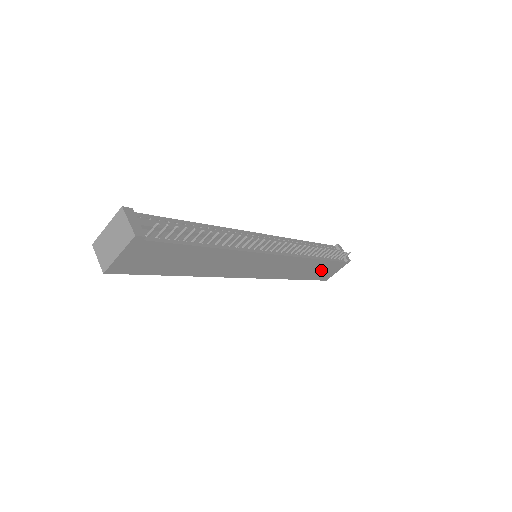
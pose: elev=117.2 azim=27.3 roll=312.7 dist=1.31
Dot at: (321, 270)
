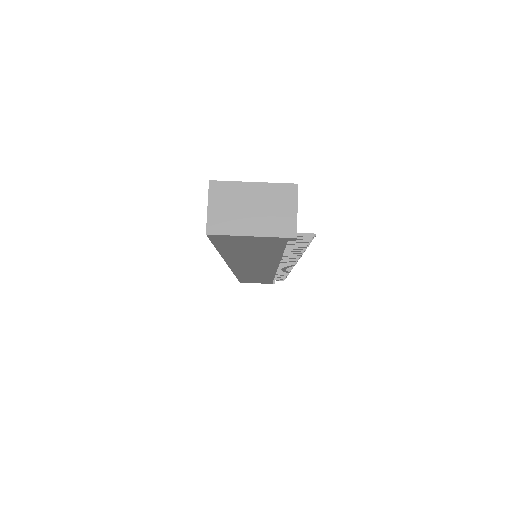
Dot at: (256, 280)
